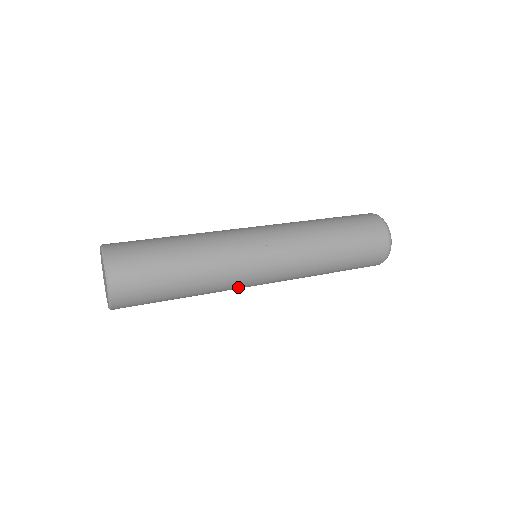
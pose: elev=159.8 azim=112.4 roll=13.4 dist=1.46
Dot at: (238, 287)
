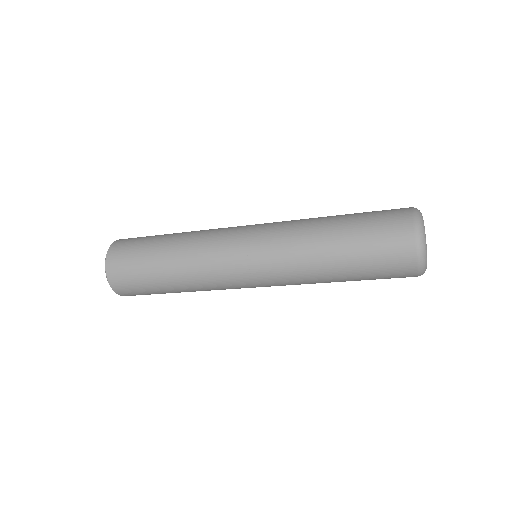
Dot at: (224, 282)
